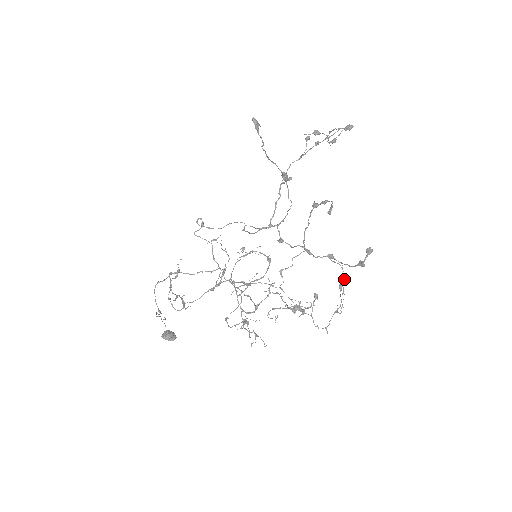
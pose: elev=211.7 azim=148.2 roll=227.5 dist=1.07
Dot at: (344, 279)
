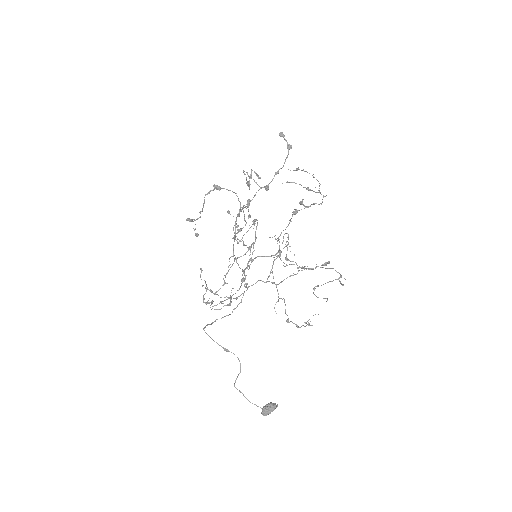
Dot at: (296, 169)
